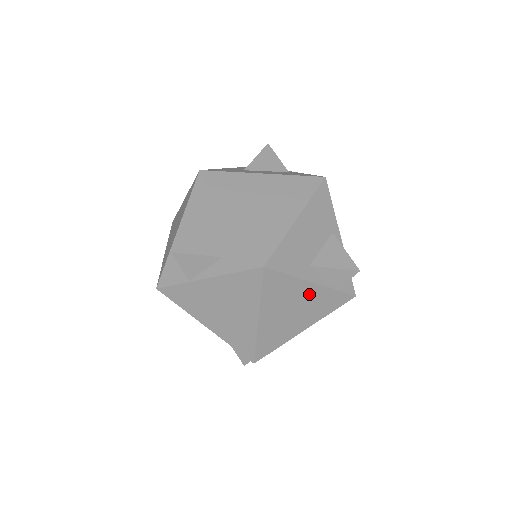
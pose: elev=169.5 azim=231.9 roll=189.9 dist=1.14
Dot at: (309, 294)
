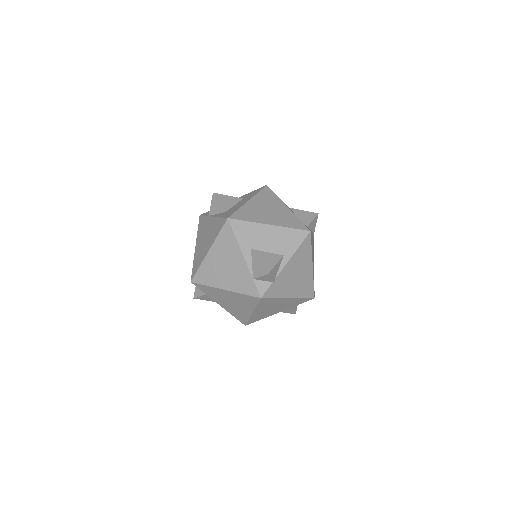
Dot at: (239, 264)
